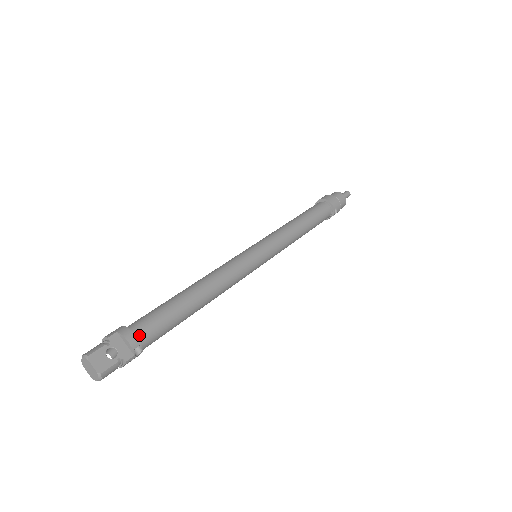
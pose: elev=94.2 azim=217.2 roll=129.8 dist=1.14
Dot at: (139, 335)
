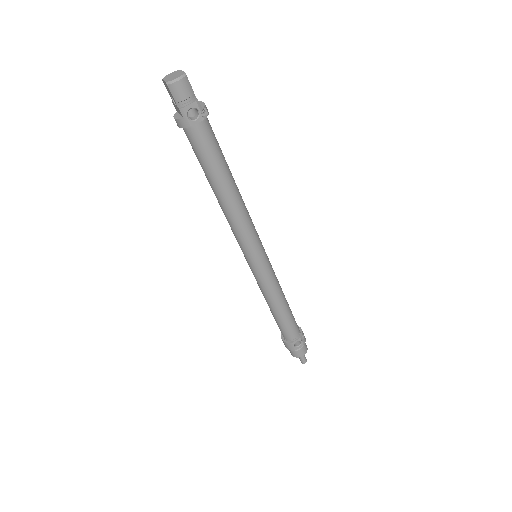
Dot at: occluded
